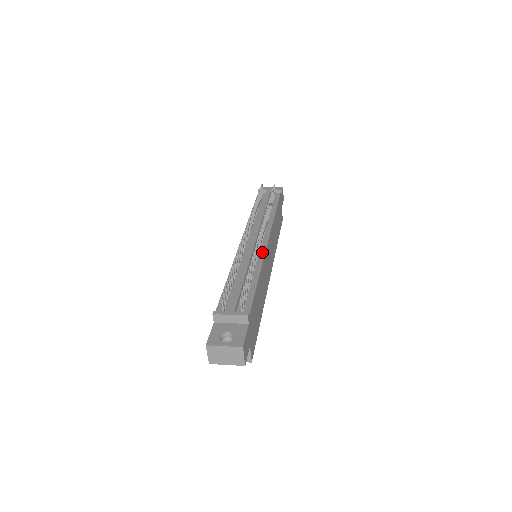
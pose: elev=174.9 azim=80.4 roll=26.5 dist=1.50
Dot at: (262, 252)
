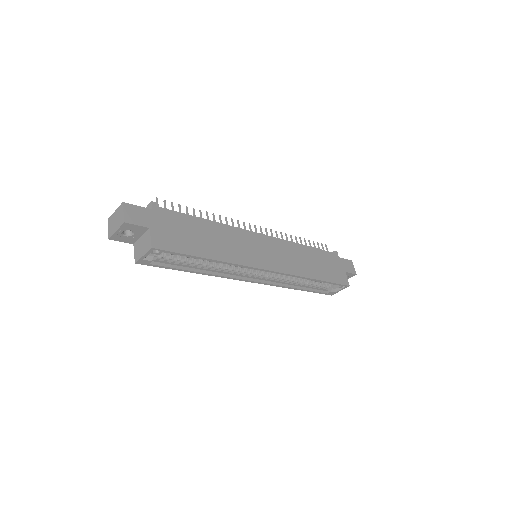
Dot at: (242, 230)
